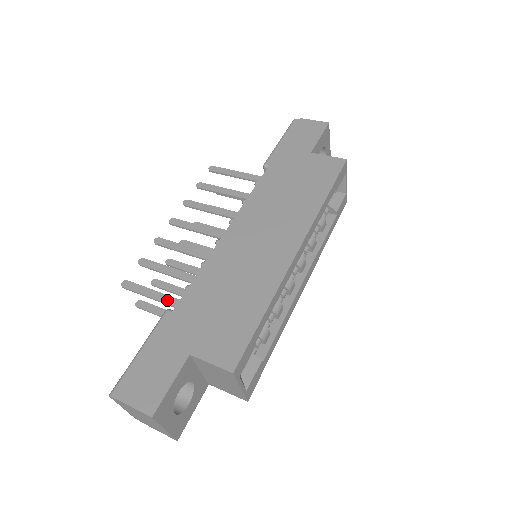
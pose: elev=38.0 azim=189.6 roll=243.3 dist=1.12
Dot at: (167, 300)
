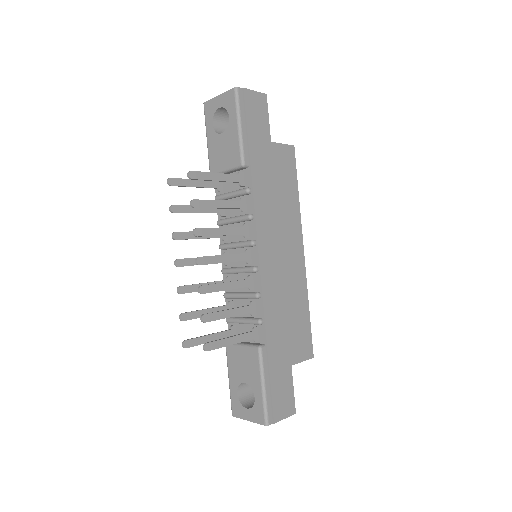
Dot at: (246, 338)
